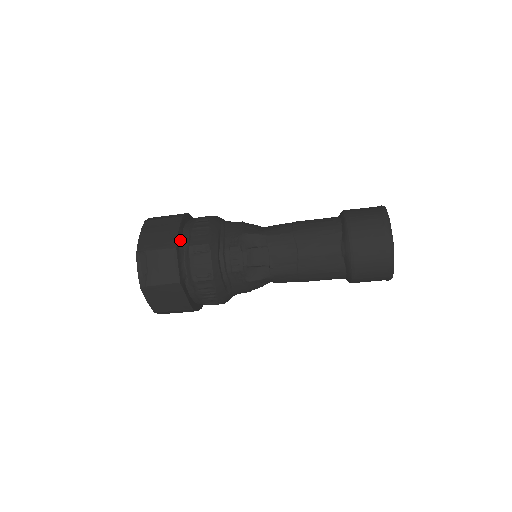
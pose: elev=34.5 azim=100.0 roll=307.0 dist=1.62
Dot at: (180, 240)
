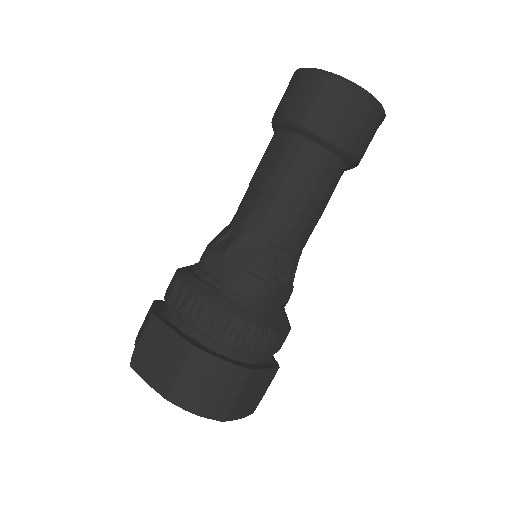
Dot at: occluded
